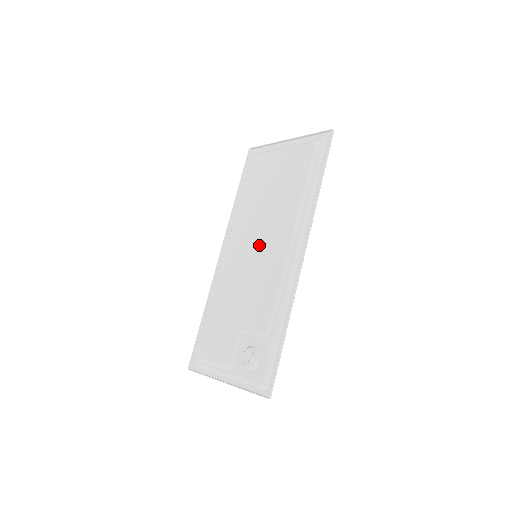
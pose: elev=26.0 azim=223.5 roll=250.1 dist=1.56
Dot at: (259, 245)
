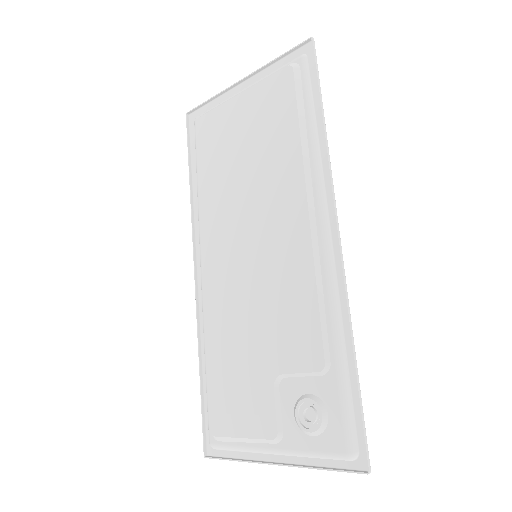
Dot at: (256, 238)
